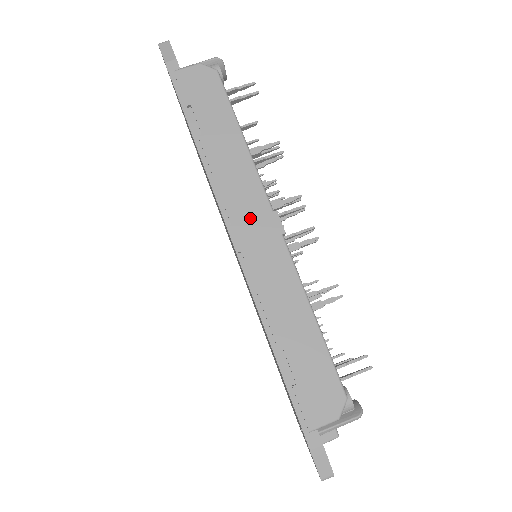
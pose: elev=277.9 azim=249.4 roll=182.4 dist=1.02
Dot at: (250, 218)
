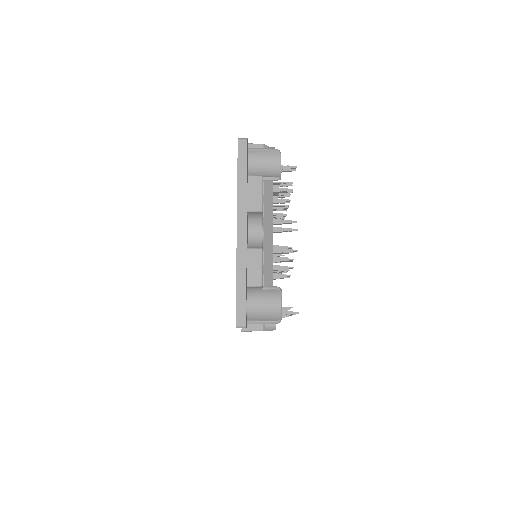
Dot at: occluded
